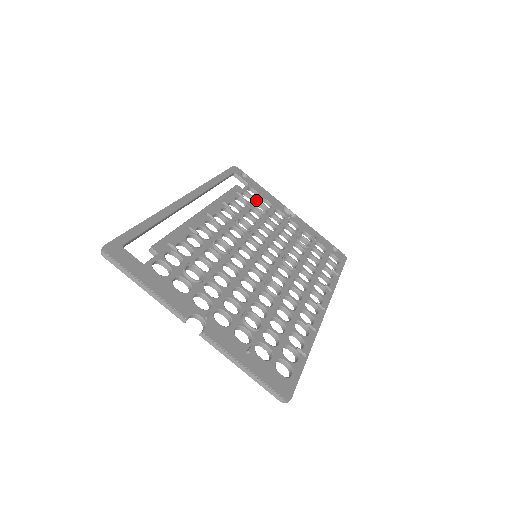
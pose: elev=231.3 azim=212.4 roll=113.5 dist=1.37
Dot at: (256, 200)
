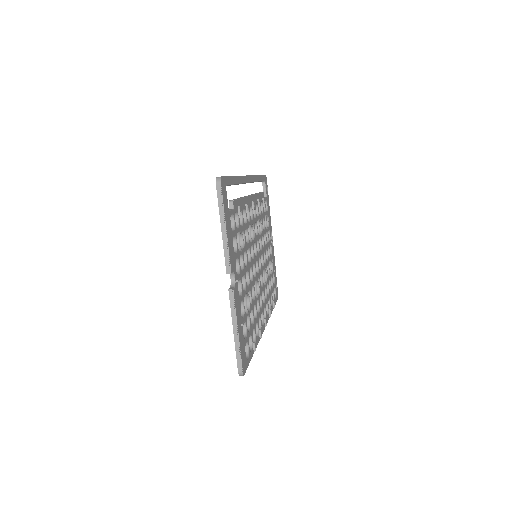
Dot at: (266, 213)
